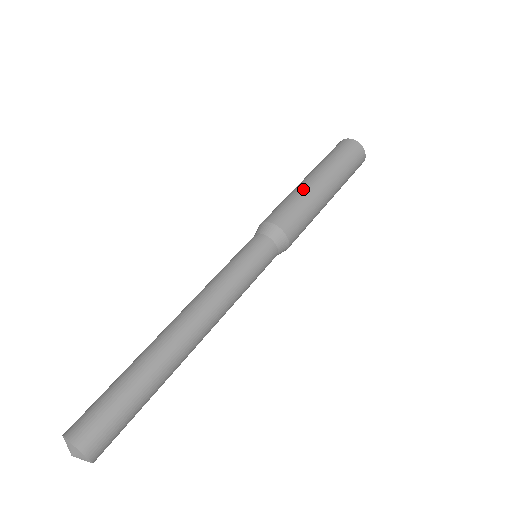
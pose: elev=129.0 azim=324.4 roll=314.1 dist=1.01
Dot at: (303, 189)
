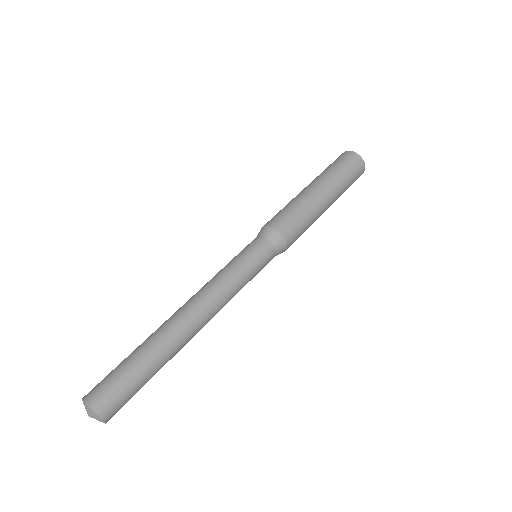
Dot at: (312, 204)
